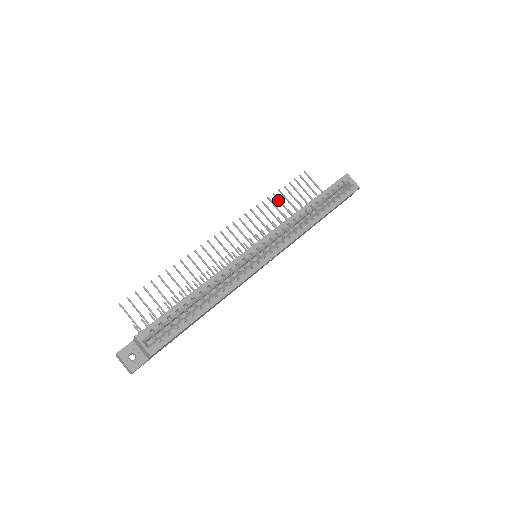
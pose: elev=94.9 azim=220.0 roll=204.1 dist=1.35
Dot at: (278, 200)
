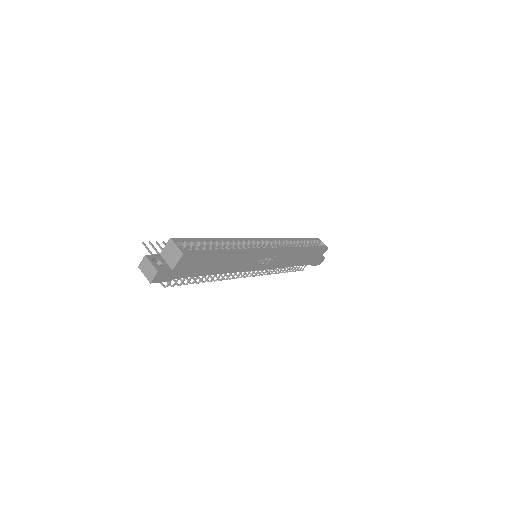
Dot at: occluded
